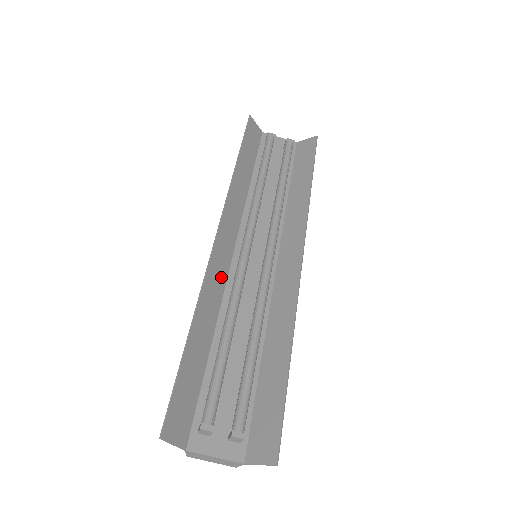
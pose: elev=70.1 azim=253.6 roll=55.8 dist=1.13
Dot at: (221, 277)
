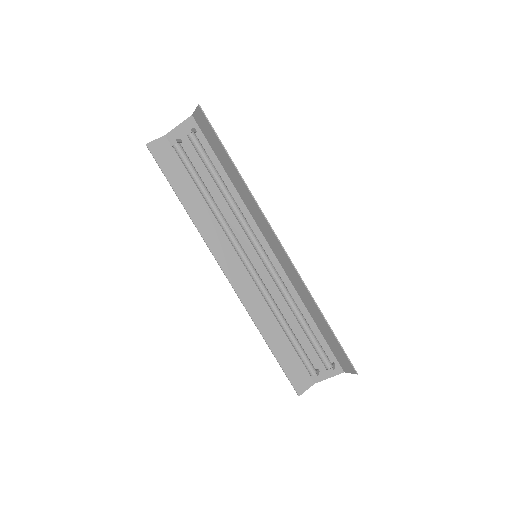
Dot at: (252, 291)
